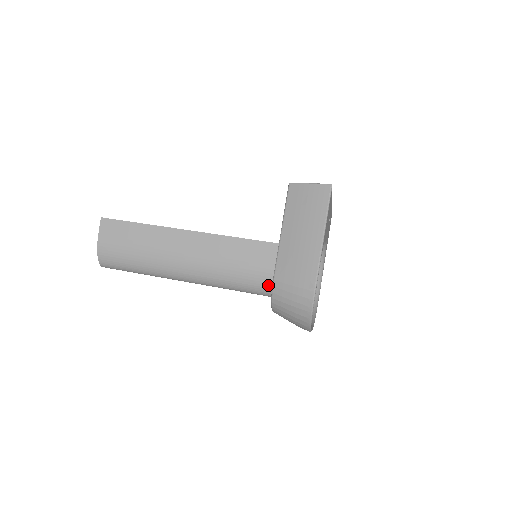
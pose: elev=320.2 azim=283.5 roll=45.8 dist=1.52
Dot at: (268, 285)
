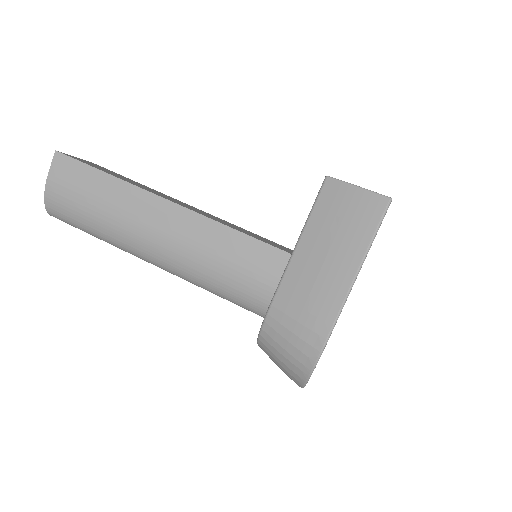
Dot at: (261, 305)
